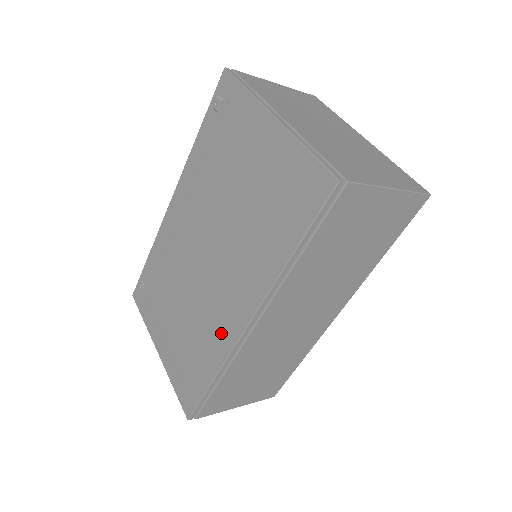
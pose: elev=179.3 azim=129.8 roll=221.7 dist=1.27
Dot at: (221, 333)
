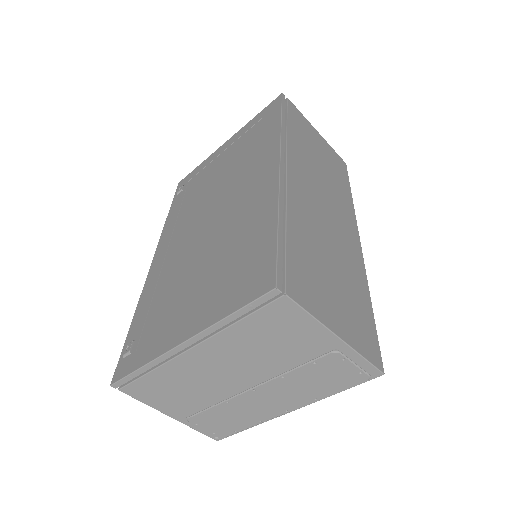
Dot at: (259, 199)
